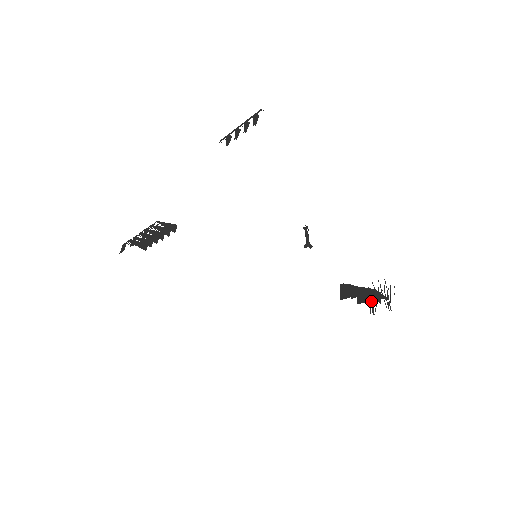
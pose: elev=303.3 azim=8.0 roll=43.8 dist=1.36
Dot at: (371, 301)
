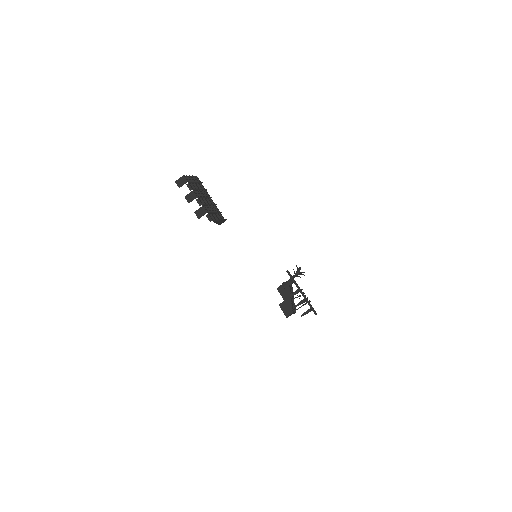
Dot at: occluded
